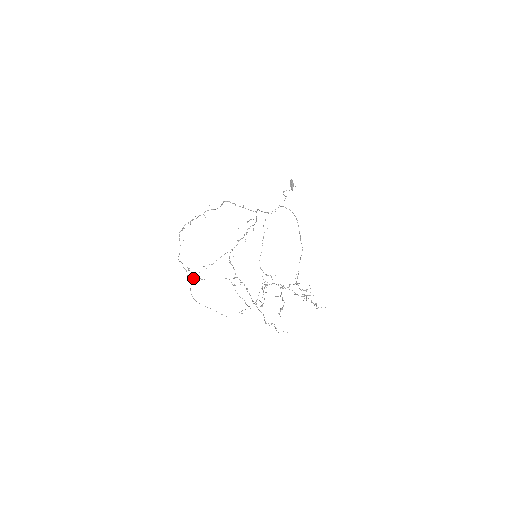
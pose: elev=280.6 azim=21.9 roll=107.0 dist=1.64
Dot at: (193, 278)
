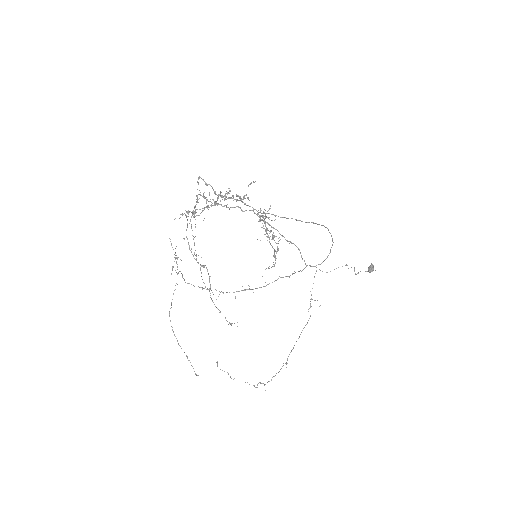
Dot at: occluded
